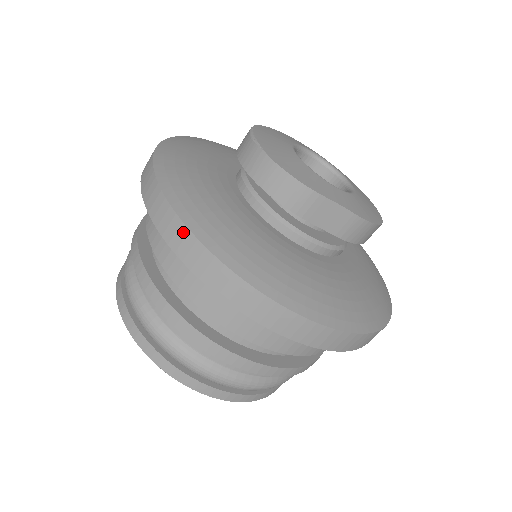
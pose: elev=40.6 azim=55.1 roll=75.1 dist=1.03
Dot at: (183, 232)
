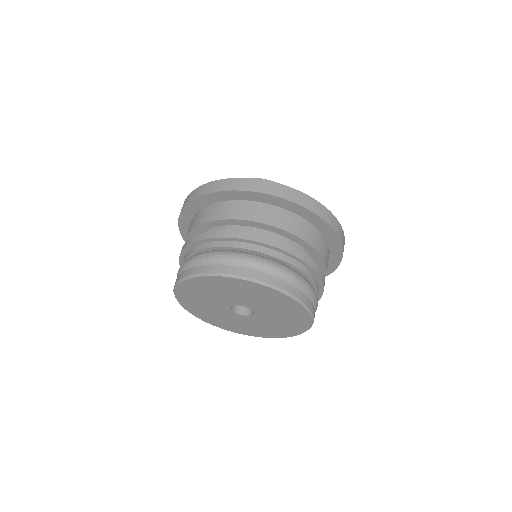
Dot at: (204, 186)
